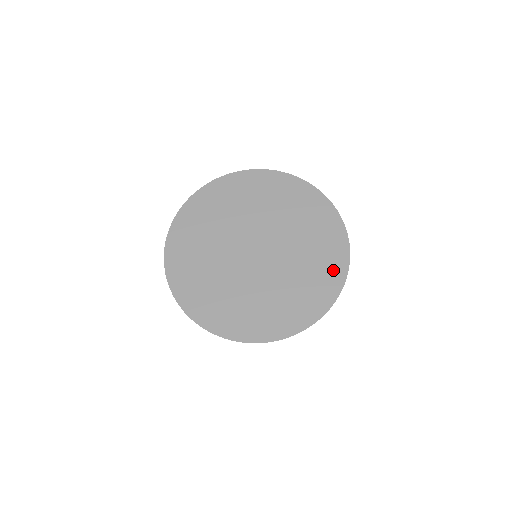
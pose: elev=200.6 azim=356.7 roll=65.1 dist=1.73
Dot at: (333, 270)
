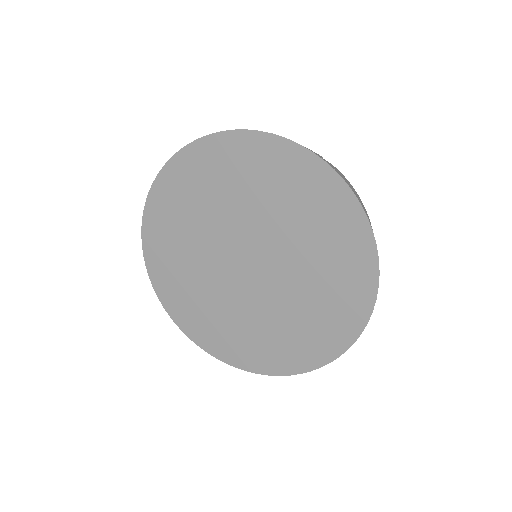
Dot at: (356, 267)
